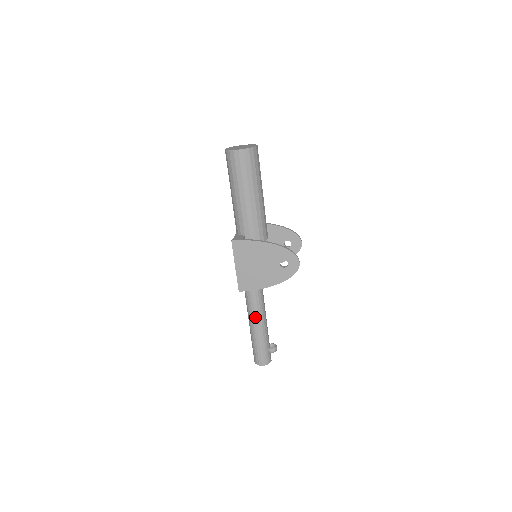
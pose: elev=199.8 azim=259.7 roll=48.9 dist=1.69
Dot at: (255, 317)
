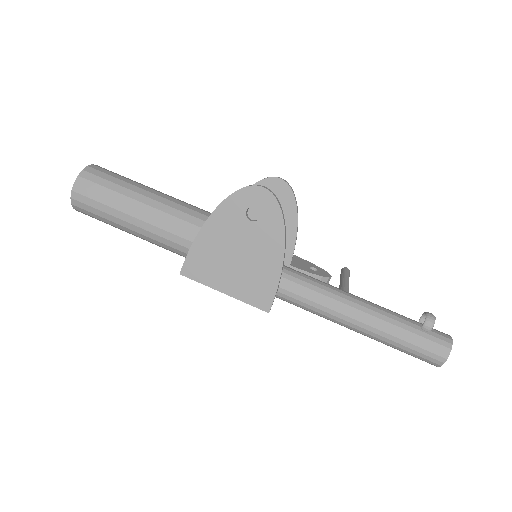
Dot at: (343, 315)
